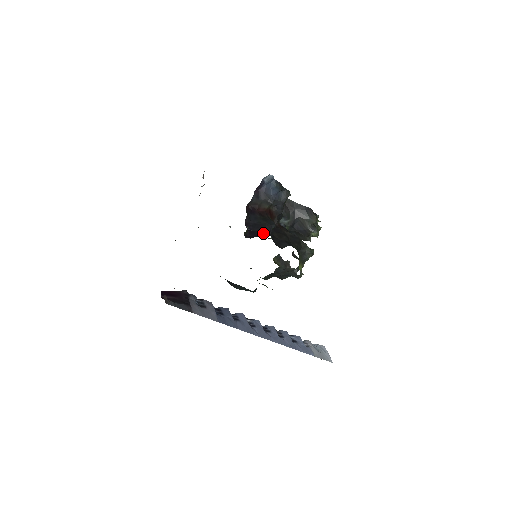
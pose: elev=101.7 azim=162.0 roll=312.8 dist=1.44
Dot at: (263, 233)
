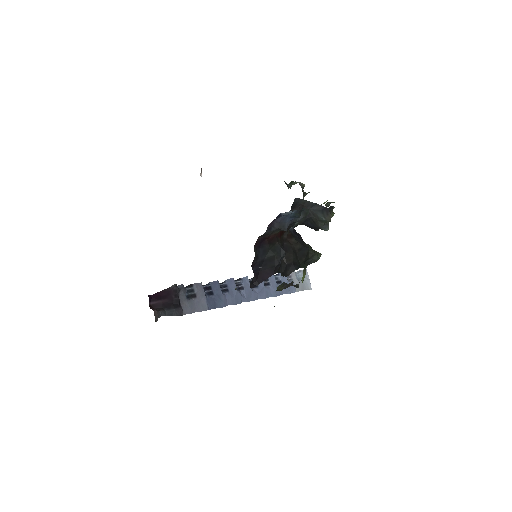
Dot at: (271, 272)
